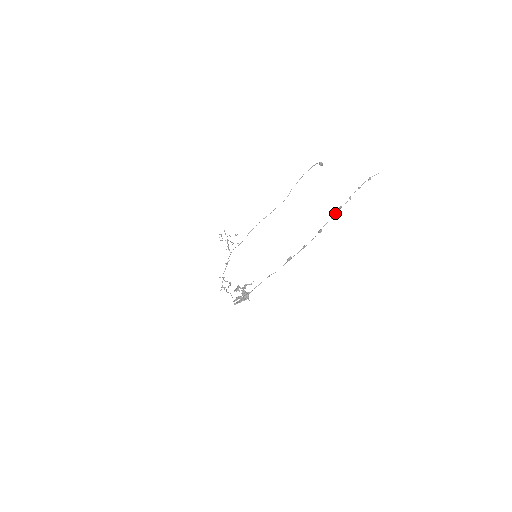
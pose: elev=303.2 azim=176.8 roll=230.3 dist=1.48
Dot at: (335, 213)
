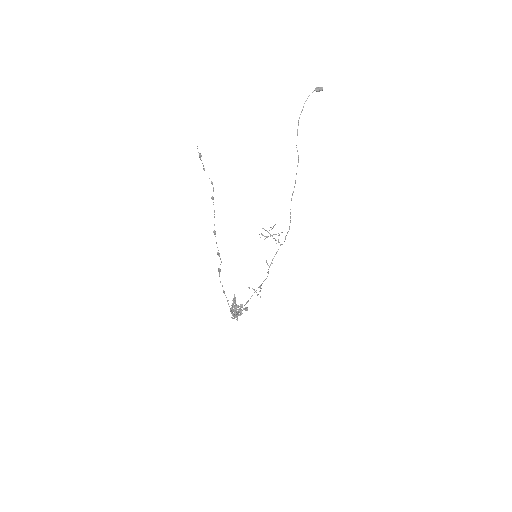
Dot at: occluded
